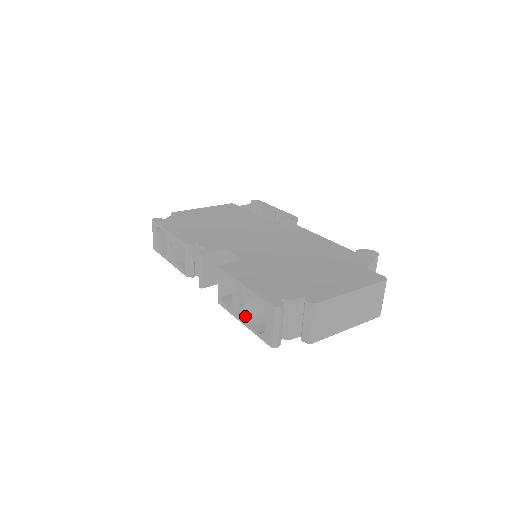
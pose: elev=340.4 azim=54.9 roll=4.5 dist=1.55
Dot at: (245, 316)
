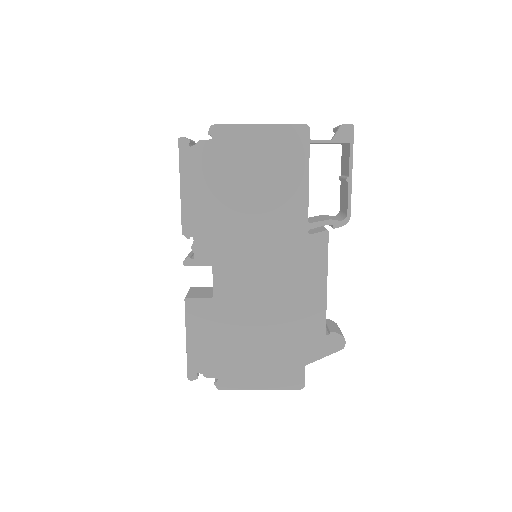
Dot at: occluded
